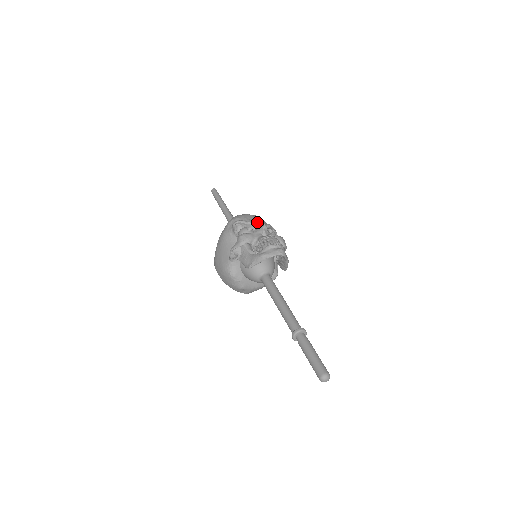
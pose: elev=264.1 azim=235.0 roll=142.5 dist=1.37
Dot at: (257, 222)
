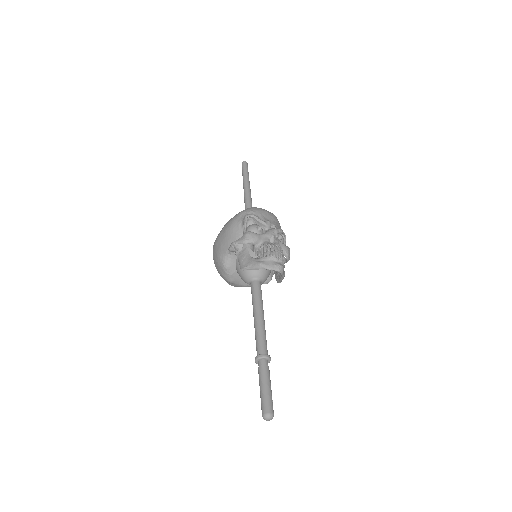
Dot at: (270, 223)
